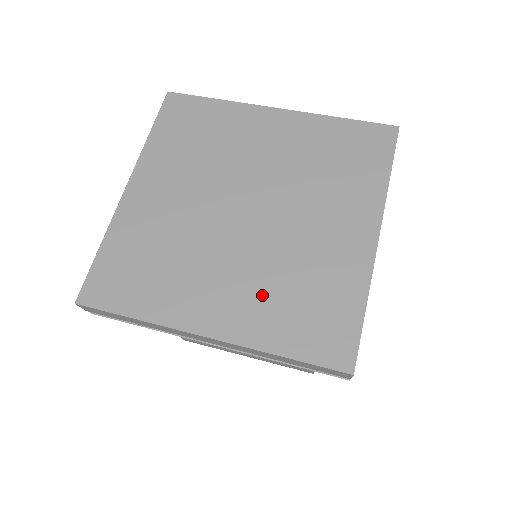
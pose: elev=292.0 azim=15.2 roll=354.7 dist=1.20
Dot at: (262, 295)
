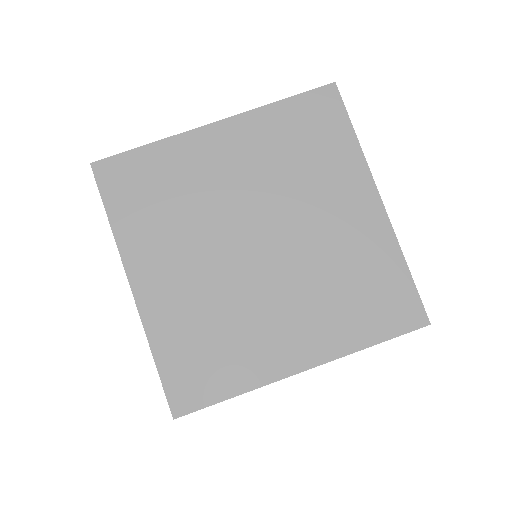
Dot at: (324, 308)
